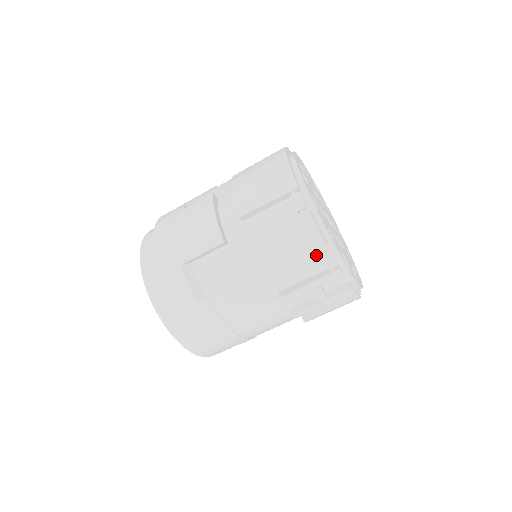
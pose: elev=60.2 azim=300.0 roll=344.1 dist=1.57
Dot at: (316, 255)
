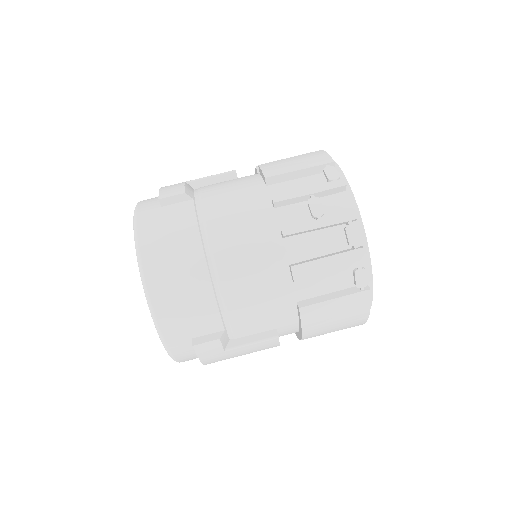
Dot at: (321, 176)
